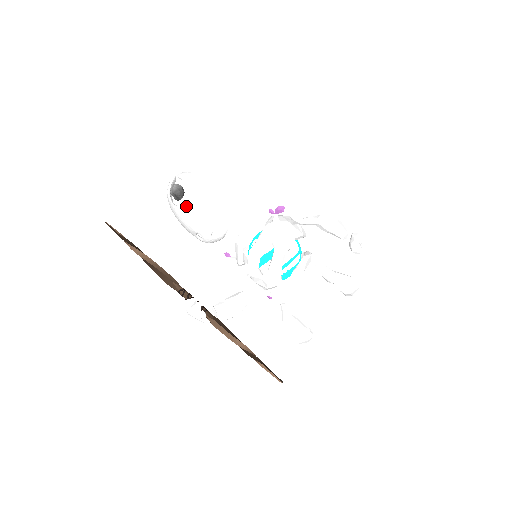
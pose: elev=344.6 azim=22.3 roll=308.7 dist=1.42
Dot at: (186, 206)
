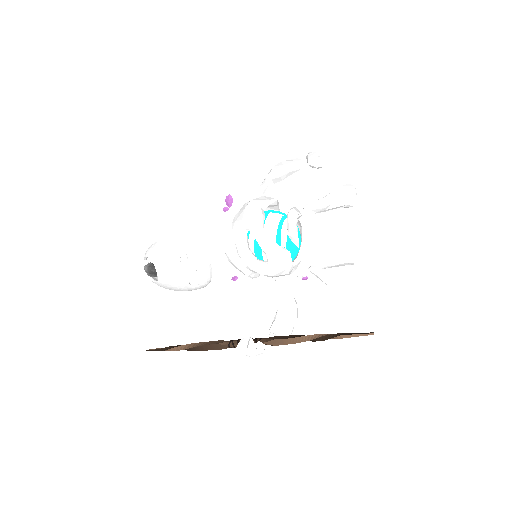
Dot at: (161, 271)
